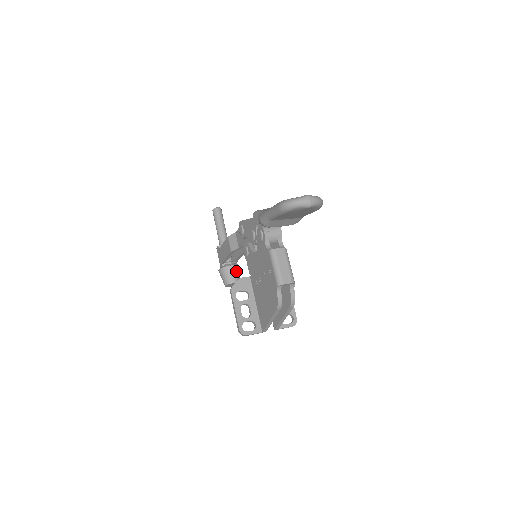
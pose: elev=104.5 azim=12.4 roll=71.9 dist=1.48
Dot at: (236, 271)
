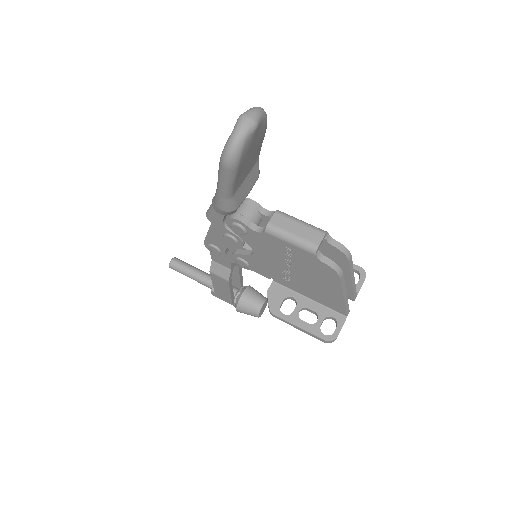
Dot at: (252, 293)
